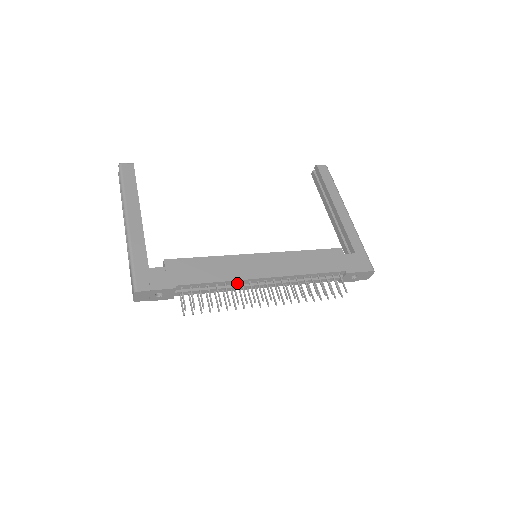
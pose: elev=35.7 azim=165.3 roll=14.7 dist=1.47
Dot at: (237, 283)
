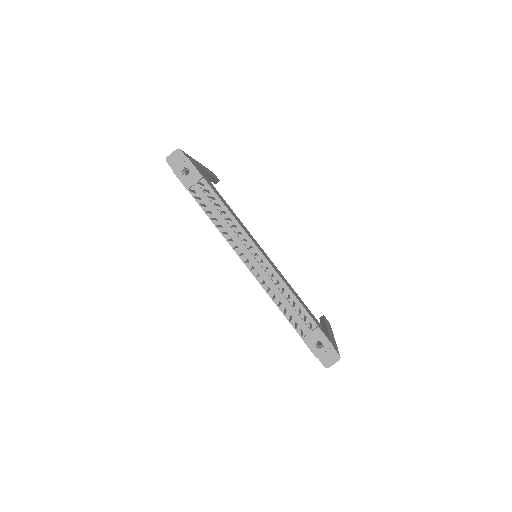
Dot at: (237, 231)
